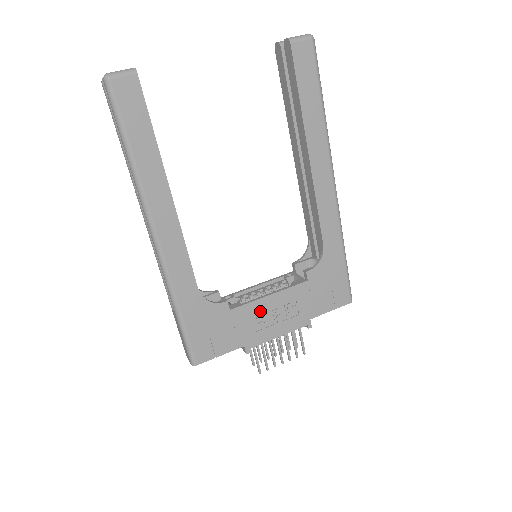
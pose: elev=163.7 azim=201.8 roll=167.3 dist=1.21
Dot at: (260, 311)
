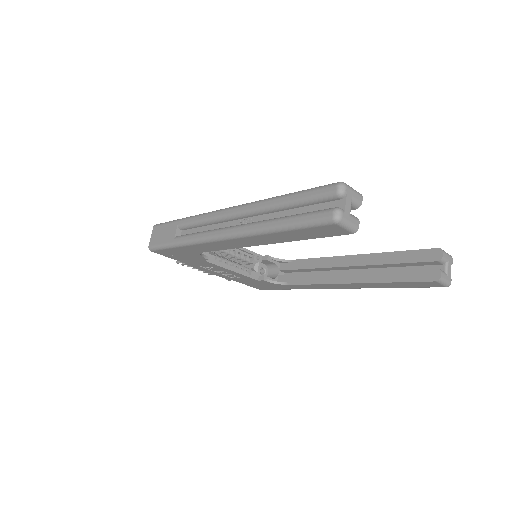
Dot at: (217, 268)
